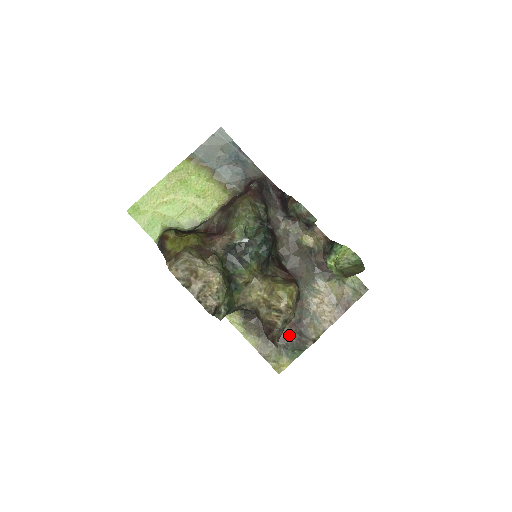
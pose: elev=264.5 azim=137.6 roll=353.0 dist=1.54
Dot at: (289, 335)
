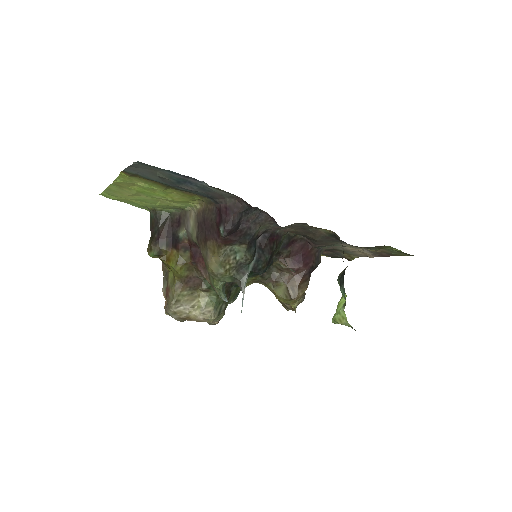
Dot at: occluded
